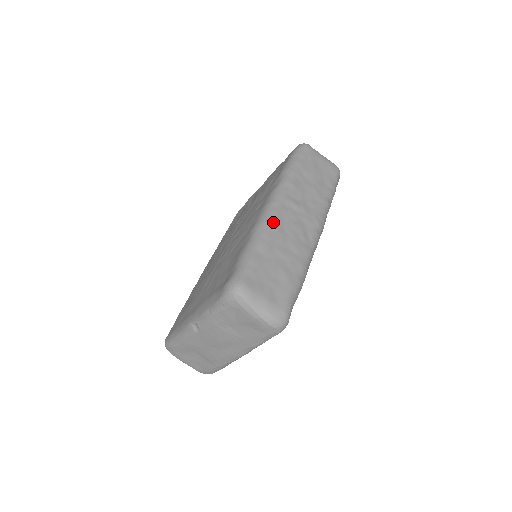
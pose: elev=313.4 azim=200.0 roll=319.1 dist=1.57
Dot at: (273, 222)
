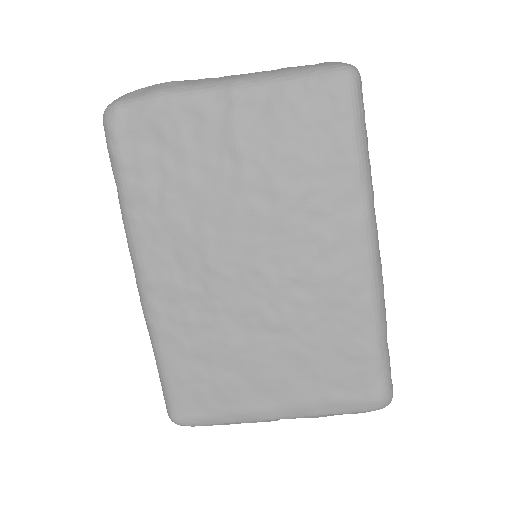
Dot at: occluded
